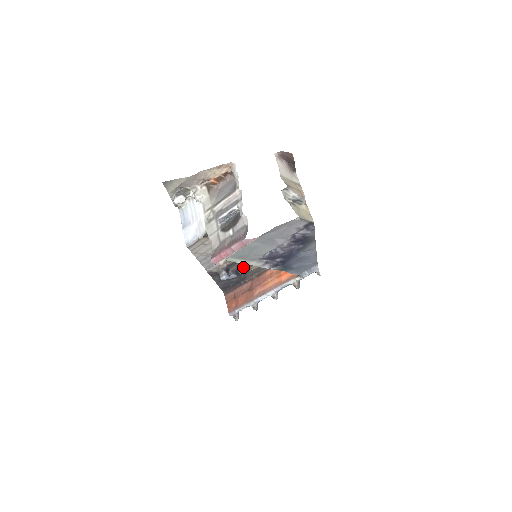
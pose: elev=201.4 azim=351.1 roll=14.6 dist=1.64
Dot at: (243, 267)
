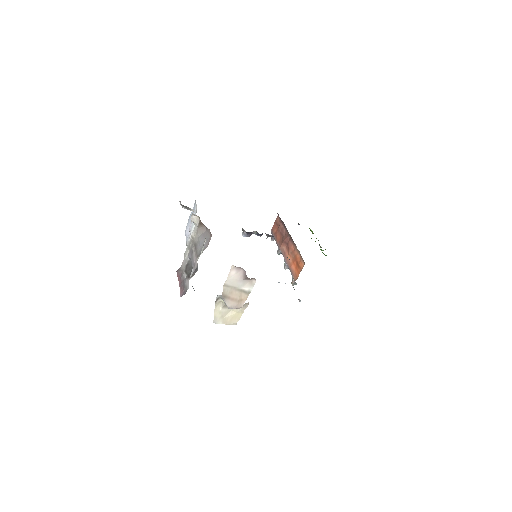
Dot at: occluded
